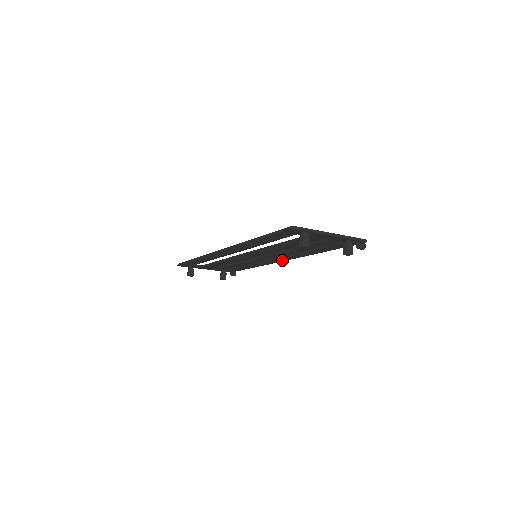
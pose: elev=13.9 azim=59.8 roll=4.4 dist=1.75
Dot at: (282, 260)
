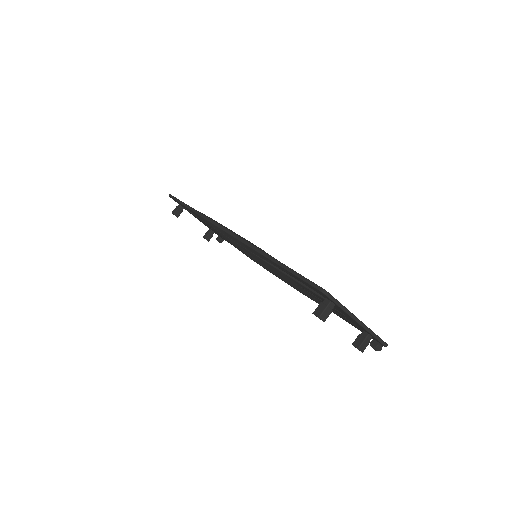
Dot at: (279, 277)
